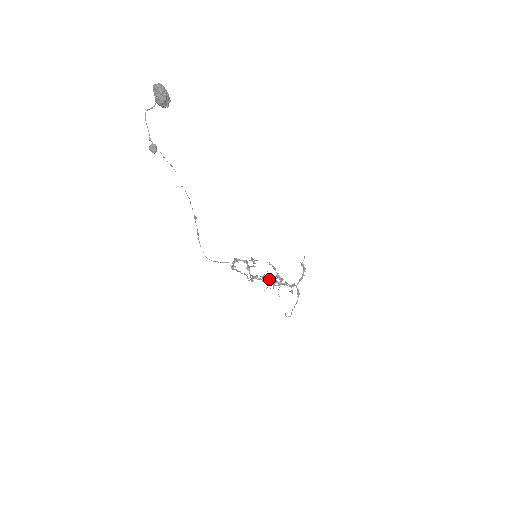
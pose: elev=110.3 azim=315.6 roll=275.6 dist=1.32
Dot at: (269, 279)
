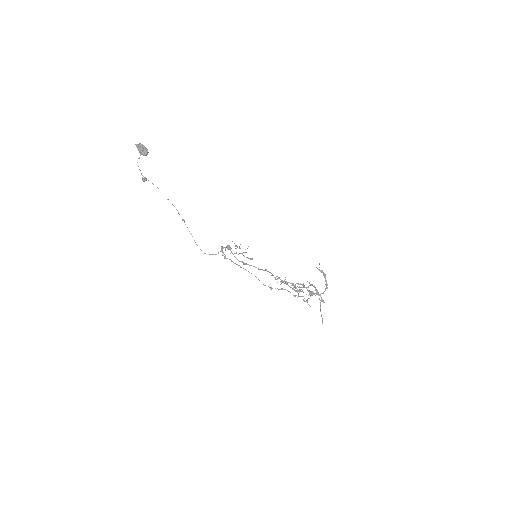
Dot at: (304, 298)
